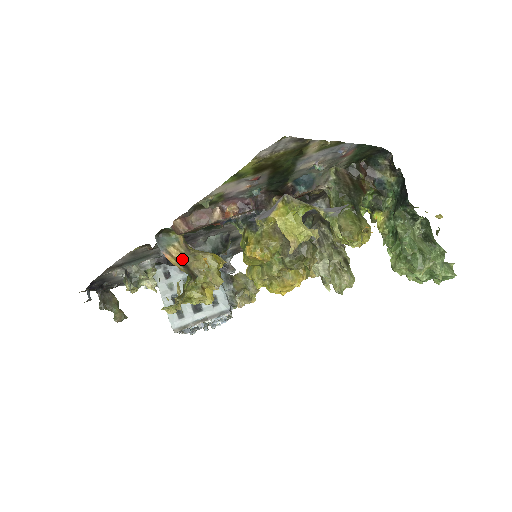
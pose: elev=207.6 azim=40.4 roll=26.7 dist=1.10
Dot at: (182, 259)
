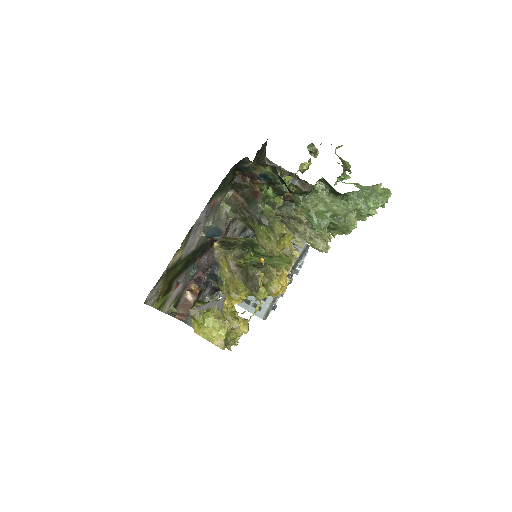
Dot at: occluded
